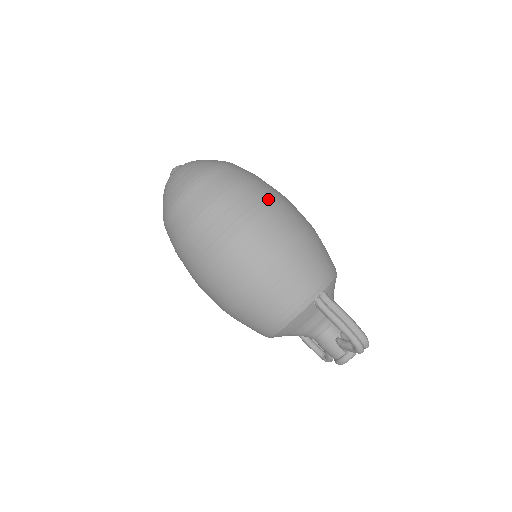
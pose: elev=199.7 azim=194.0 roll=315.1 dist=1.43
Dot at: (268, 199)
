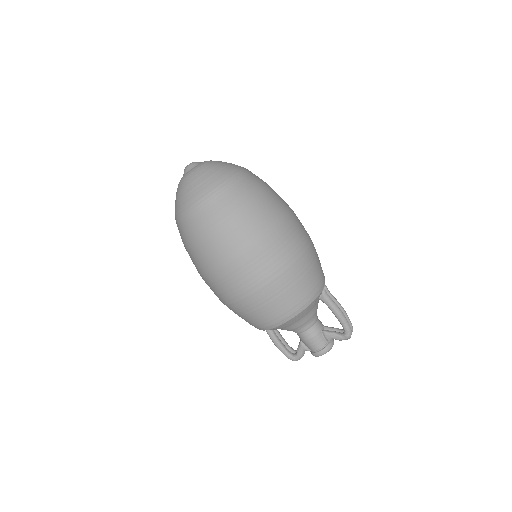
Dot at: (287, 204)
